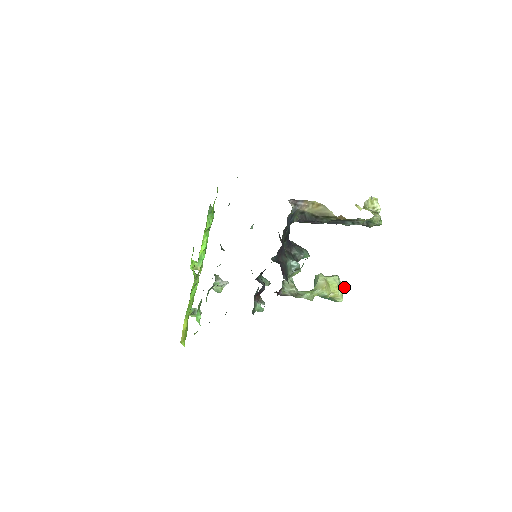
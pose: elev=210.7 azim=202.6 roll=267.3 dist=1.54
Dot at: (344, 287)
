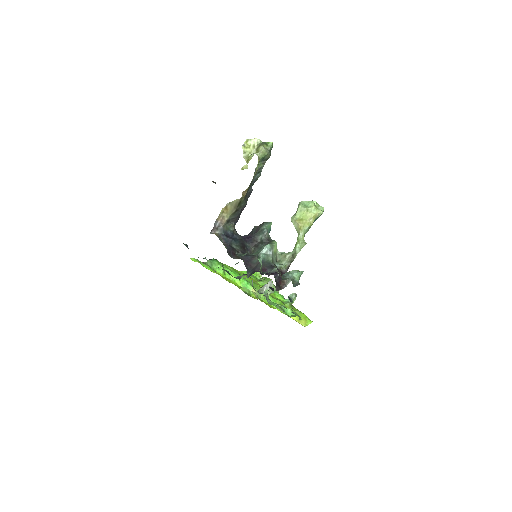
Dot at: (312, 203)
